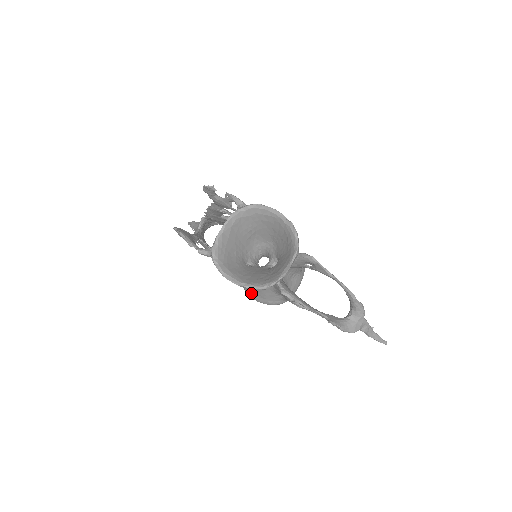
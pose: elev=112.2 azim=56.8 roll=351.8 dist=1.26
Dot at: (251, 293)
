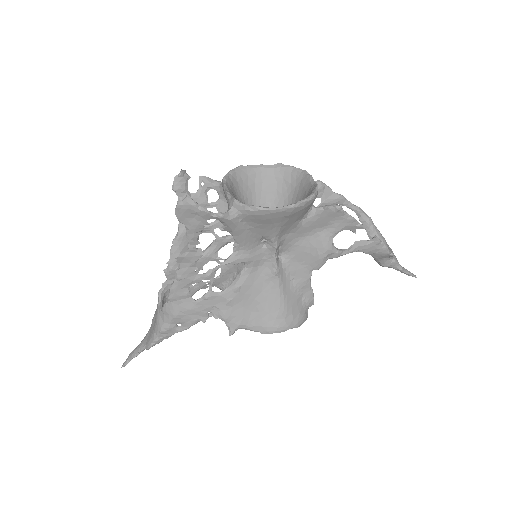
Dot at: (272, 321)
